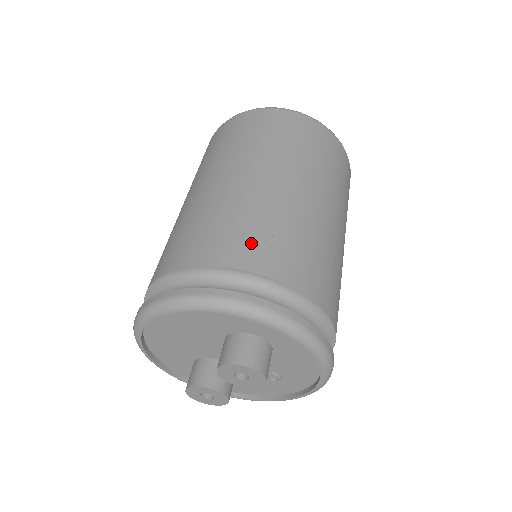
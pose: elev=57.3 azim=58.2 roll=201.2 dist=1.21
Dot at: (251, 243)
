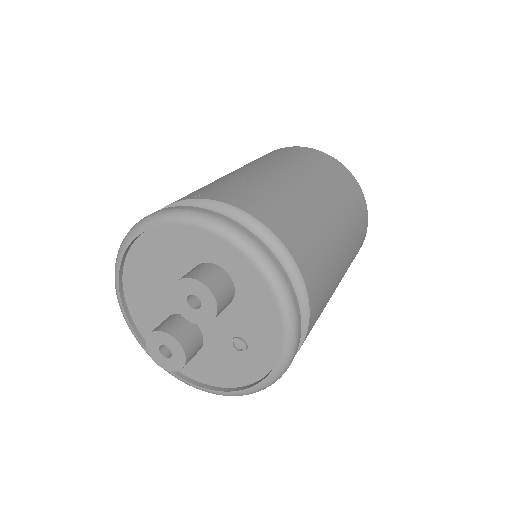
Dot at: (234, 191)
